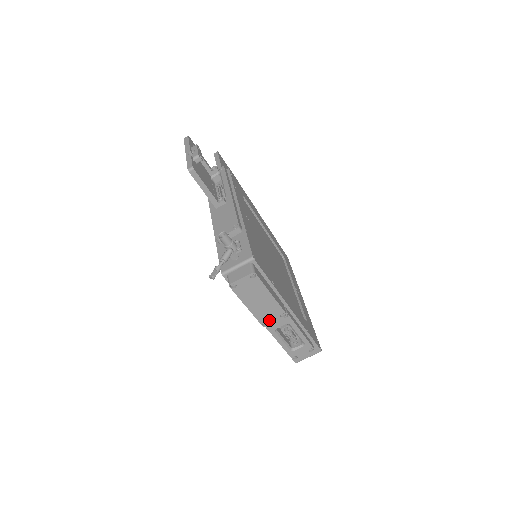
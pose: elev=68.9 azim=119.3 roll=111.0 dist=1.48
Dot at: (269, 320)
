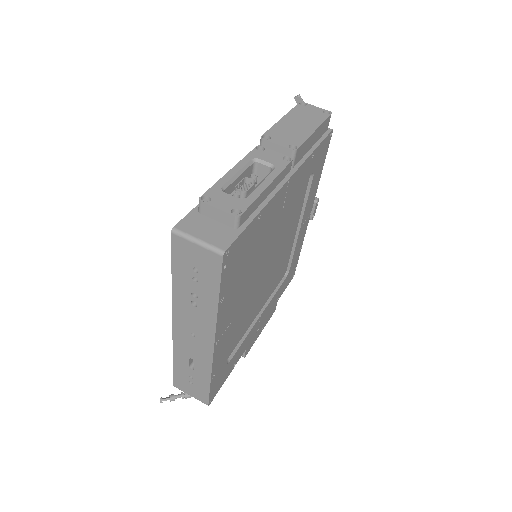
Dot at: (275, 139)
